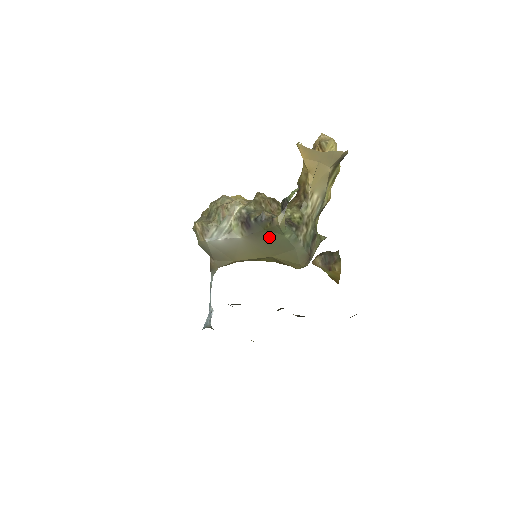
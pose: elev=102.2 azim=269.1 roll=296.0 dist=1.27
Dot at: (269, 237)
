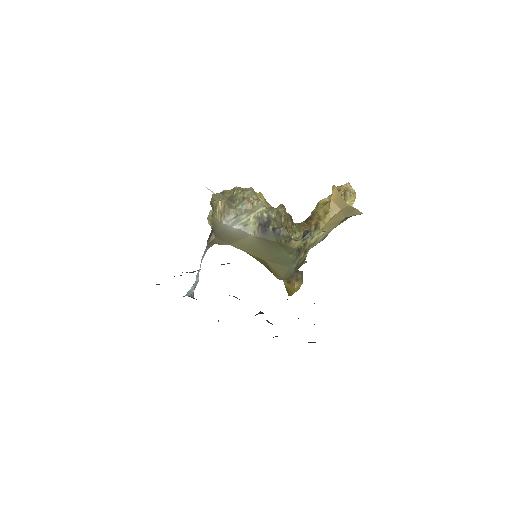
Dot at: (276, 248)
